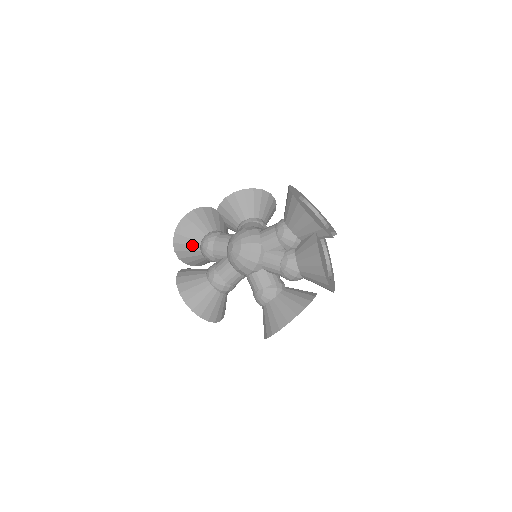
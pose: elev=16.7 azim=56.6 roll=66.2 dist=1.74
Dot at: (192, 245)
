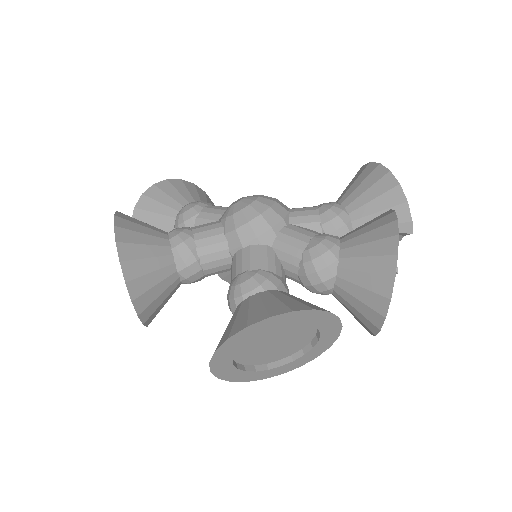
Dot at: (168, 205)
